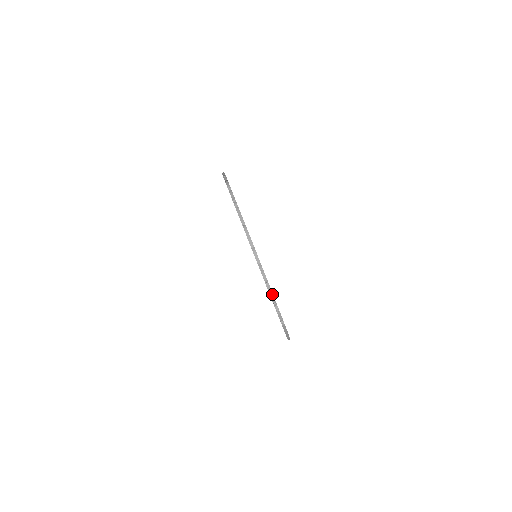
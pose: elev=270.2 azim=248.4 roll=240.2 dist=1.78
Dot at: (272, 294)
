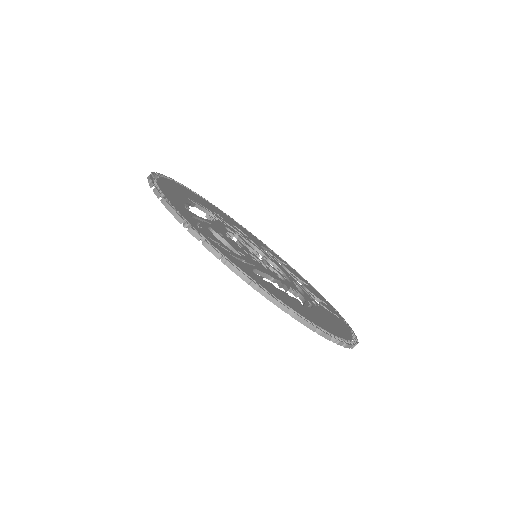
Dot at: (351, 346)
